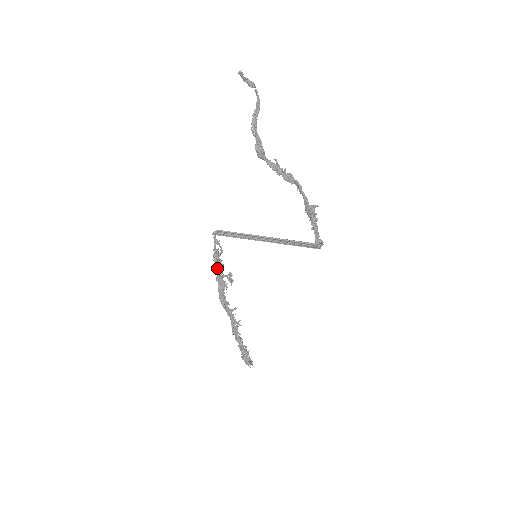
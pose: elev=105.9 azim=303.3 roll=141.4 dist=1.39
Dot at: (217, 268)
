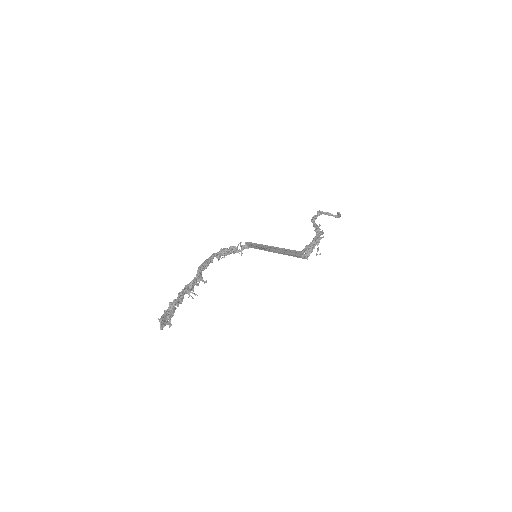
Dot at: (226, 249)
